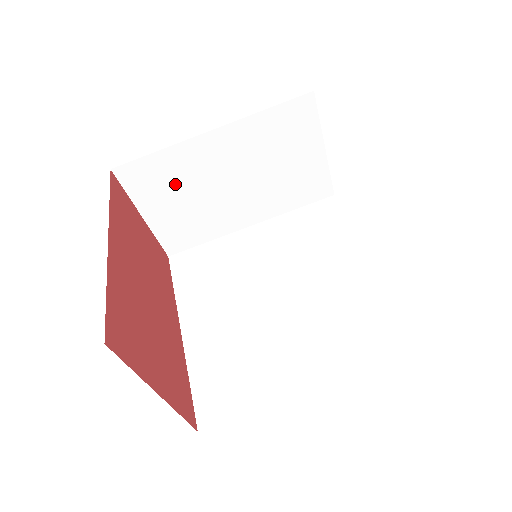
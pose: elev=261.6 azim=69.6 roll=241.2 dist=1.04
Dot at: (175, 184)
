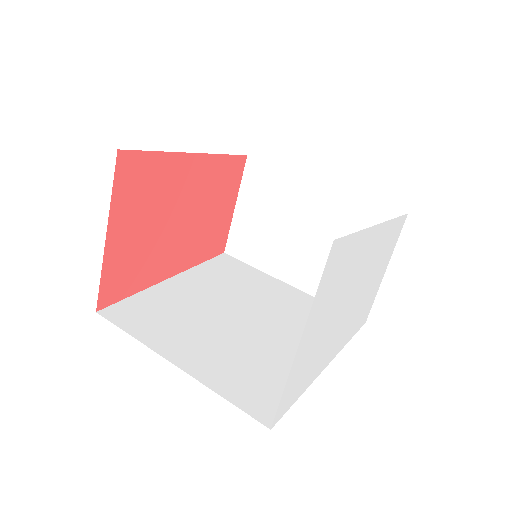
Dot at: (271, 201)
